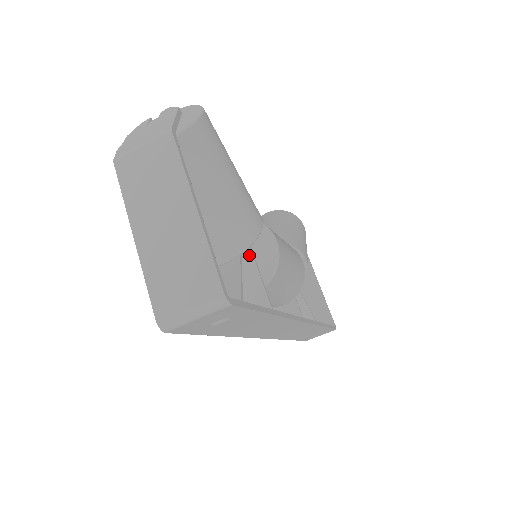
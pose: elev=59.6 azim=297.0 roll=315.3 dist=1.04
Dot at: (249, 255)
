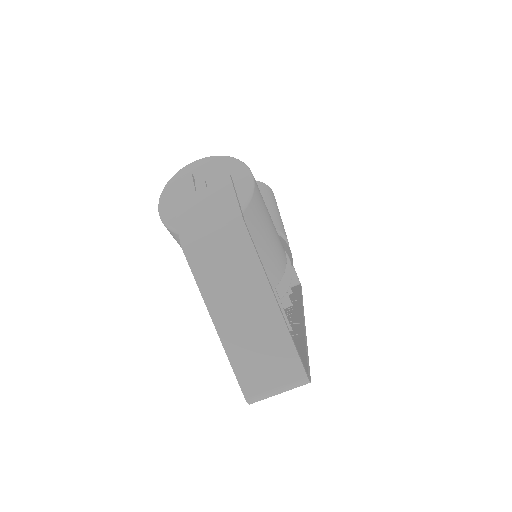
Dot at: occluded
